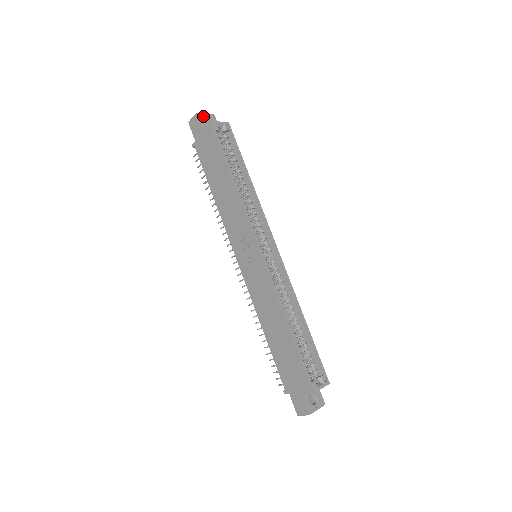
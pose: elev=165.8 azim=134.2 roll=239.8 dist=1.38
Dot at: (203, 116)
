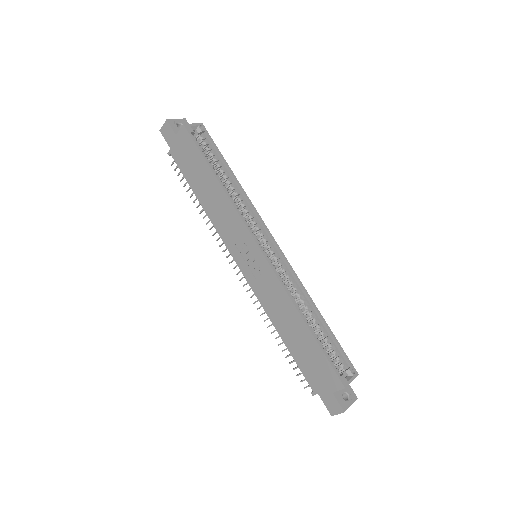
Dot at: (174, 121)
